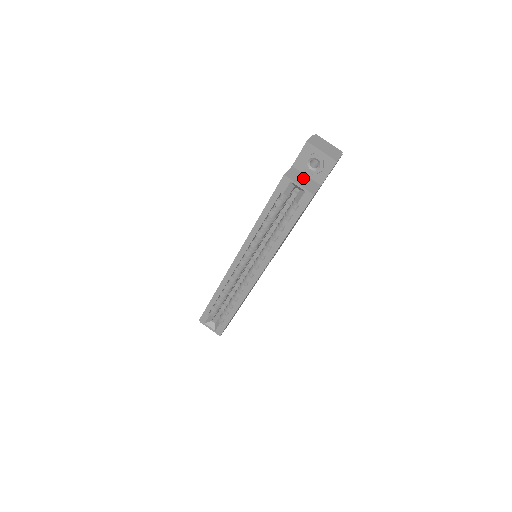
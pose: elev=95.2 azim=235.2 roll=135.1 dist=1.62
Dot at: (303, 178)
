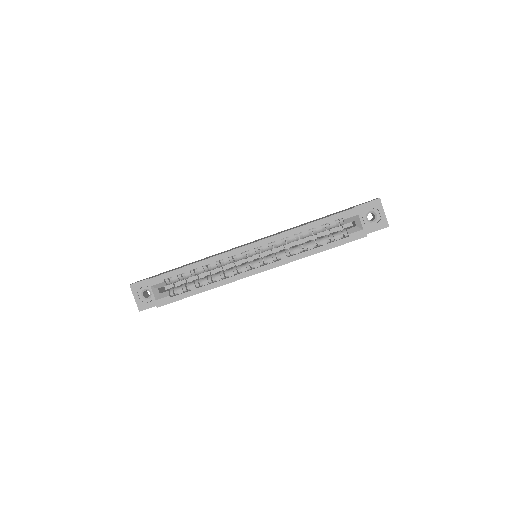
Dot at: occluded
